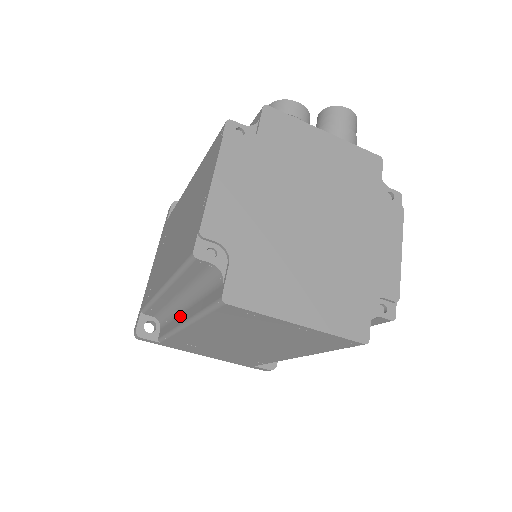
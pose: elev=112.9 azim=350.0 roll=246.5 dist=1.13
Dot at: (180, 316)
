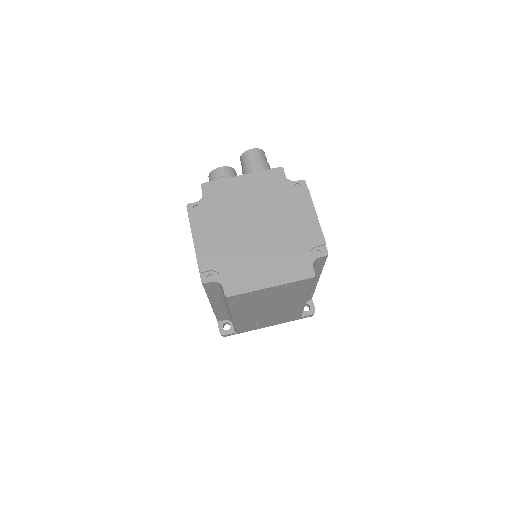
Dot at: occluded
